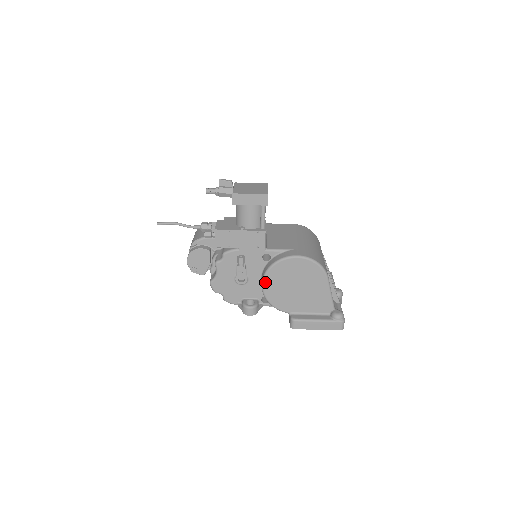
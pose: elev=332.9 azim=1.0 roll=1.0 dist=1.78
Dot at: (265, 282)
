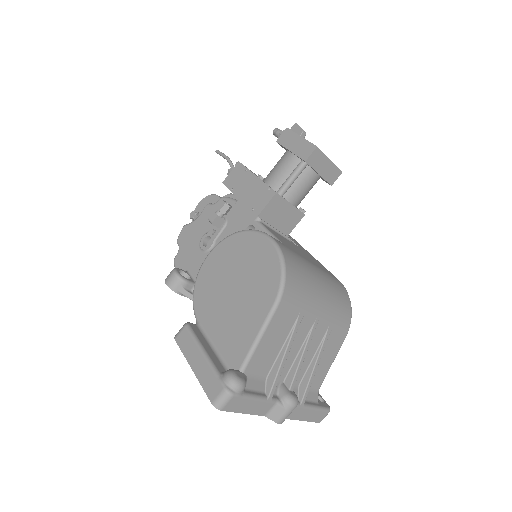
Dot at: (215, 250)
